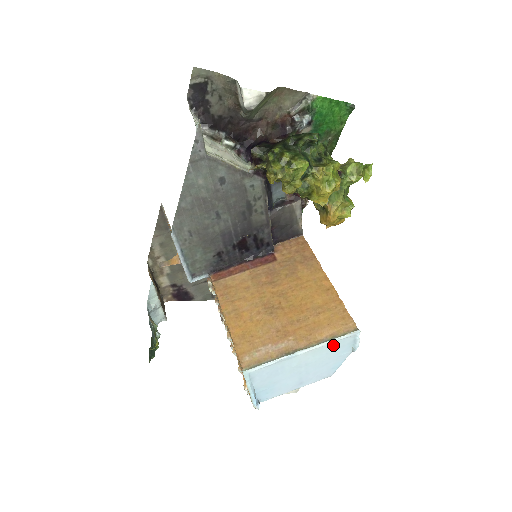
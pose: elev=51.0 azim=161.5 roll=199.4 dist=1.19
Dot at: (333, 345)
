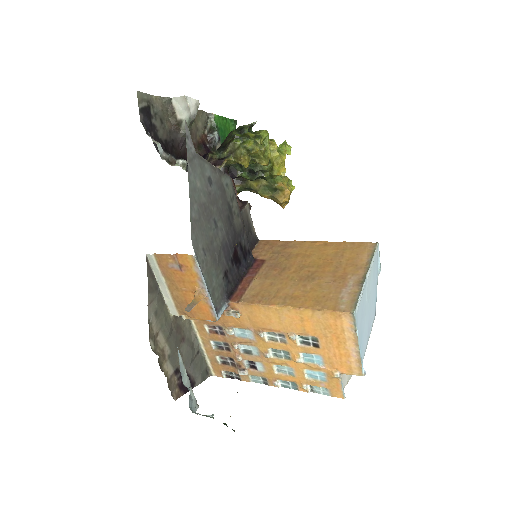
Dot at: (373, 265)
